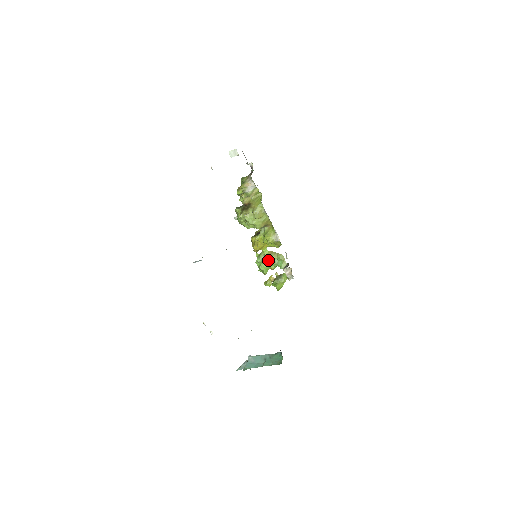
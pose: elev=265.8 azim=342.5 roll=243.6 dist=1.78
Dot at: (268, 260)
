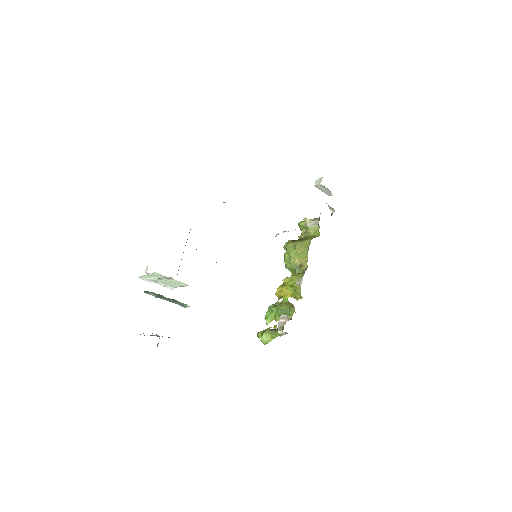
Dot at: (279, 307)
